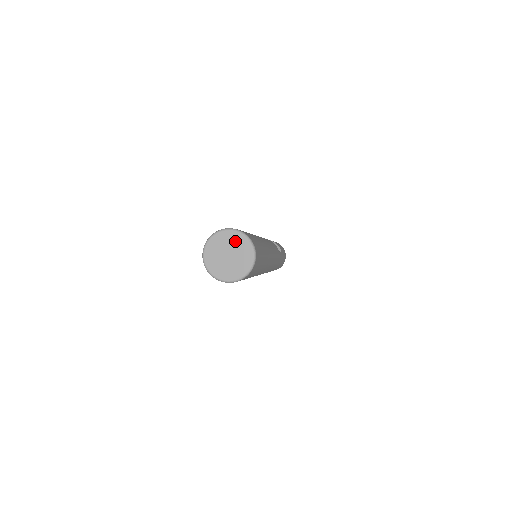
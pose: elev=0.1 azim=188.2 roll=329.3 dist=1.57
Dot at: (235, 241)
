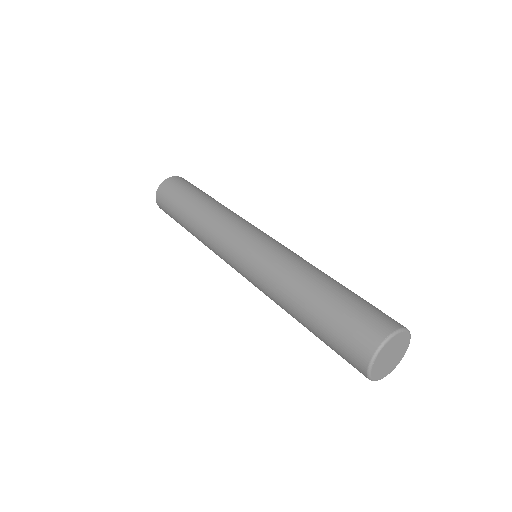
Dot at: (403, 346)
